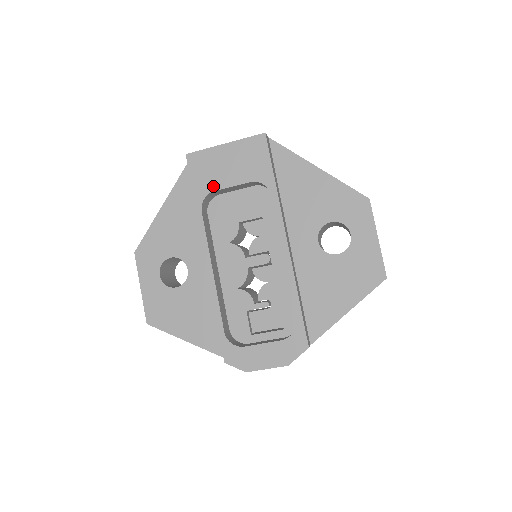
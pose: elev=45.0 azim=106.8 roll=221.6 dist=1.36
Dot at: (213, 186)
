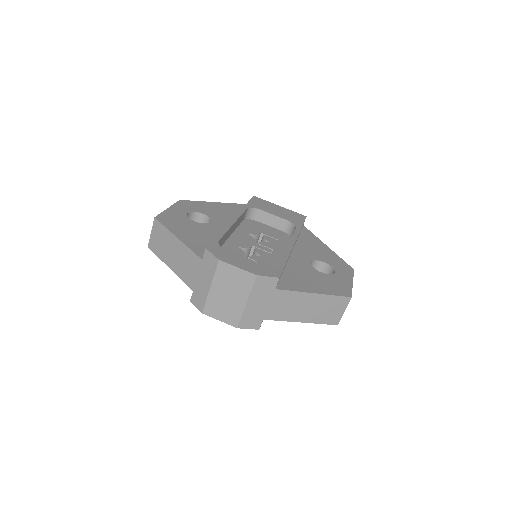
Dot at: (262, 209)
